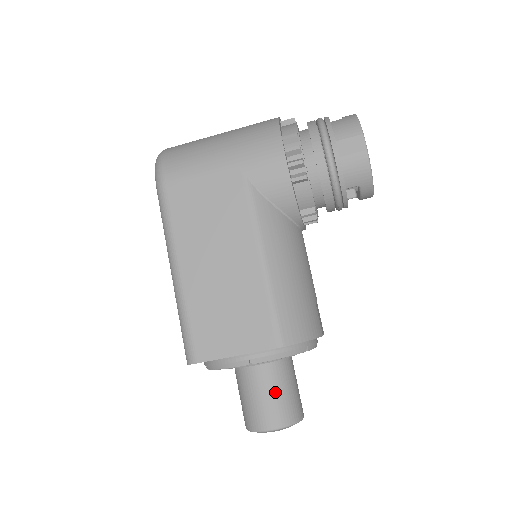
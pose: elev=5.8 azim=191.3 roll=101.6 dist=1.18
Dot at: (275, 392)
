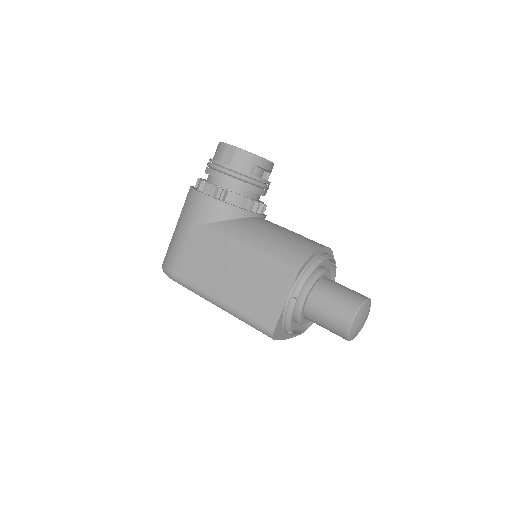
Dot at: (332, 301)
